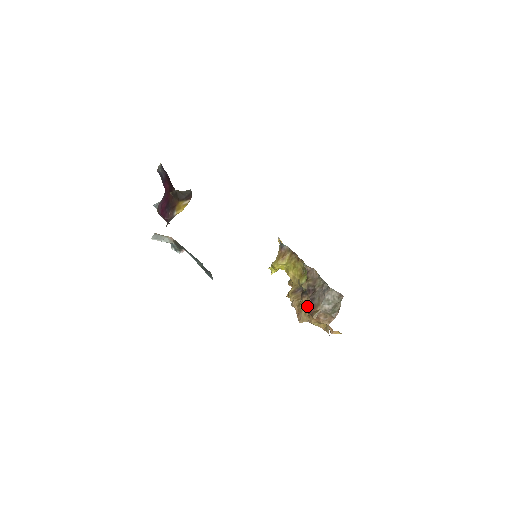
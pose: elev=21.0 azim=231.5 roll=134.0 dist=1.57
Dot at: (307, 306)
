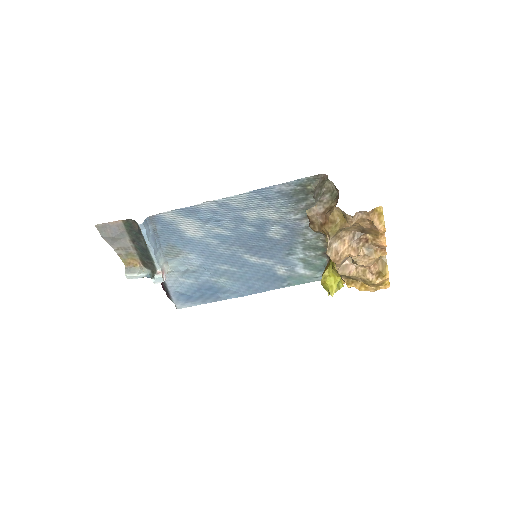
Dot at: occluded
